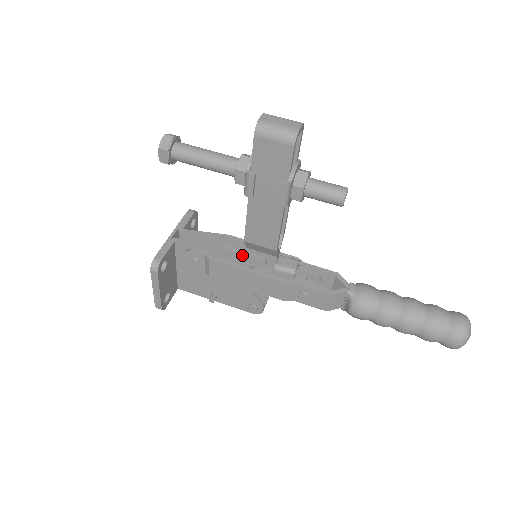
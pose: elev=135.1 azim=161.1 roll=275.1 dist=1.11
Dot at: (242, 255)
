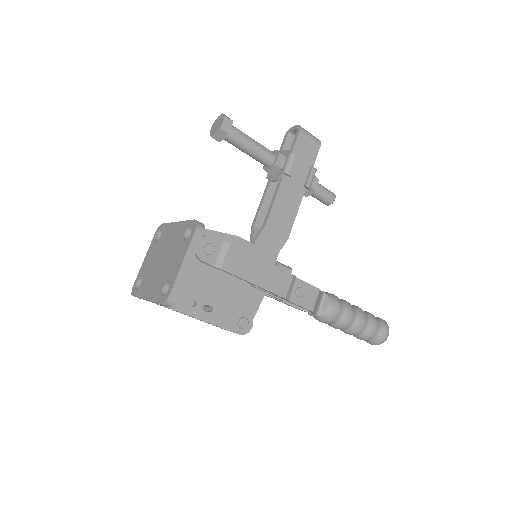
Dot at: (254, 246)
